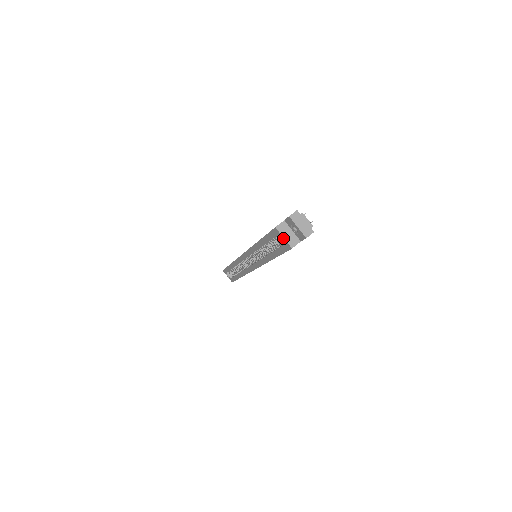
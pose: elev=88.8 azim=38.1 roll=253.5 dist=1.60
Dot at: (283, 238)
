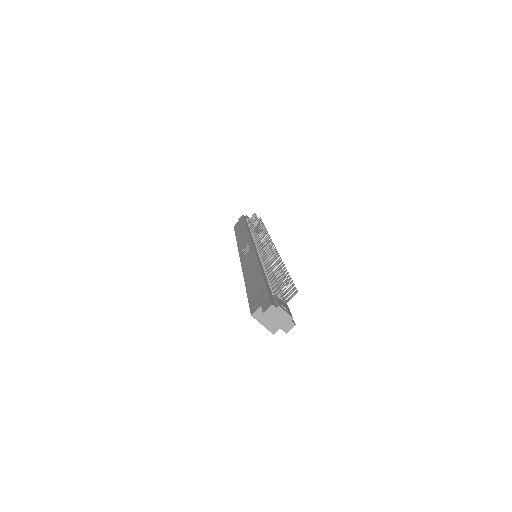
Dot at: occluded
